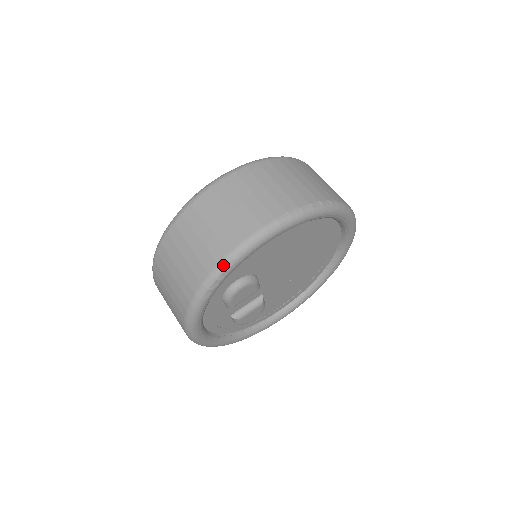
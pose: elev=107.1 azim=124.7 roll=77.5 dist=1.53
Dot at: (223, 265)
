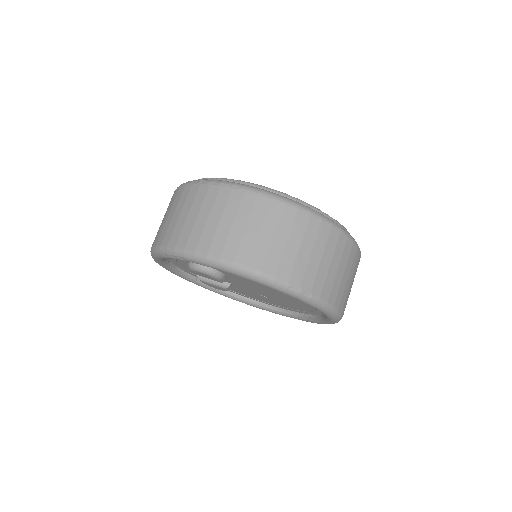
Dot at: (186, 253)
